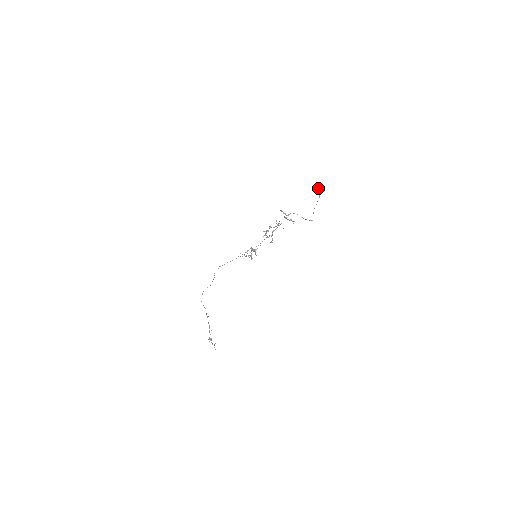
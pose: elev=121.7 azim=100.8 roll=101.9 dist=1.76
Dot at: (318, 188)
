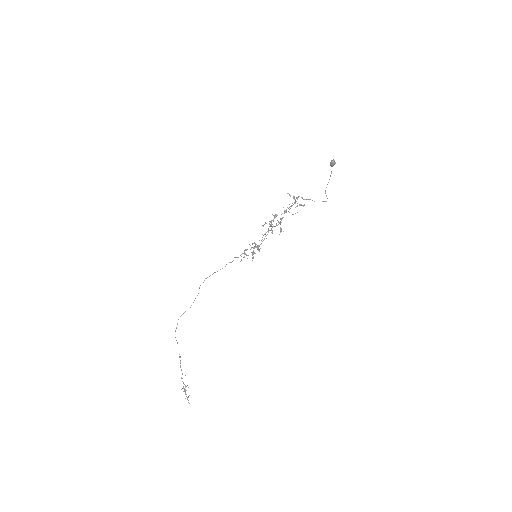
Dot at: (333, 162)
